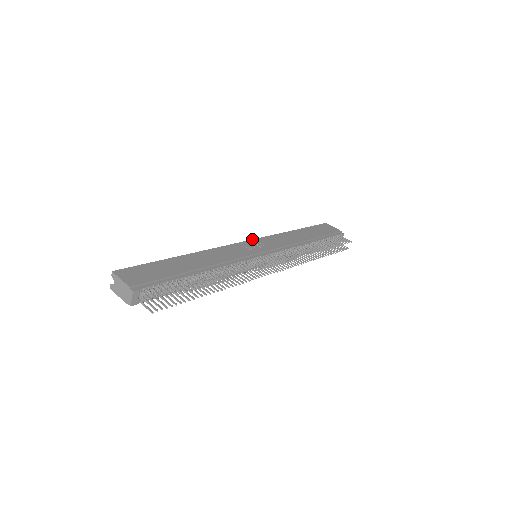
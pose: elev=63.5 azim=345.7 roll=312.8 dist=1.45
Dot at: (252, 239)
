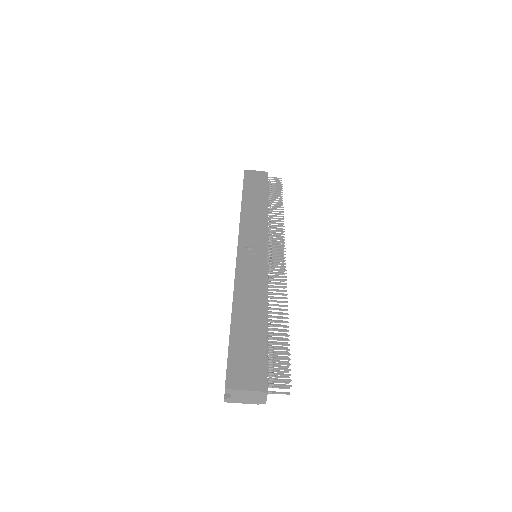
Dot at: occluded
